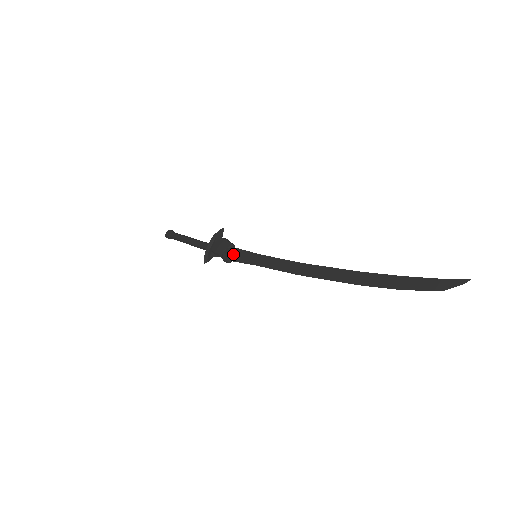
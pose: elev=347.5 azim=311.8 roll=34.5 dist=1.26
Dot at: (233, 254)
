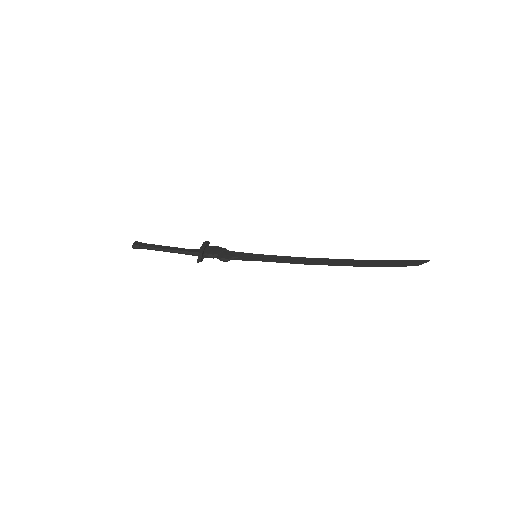
Dot at: (231, 254)
